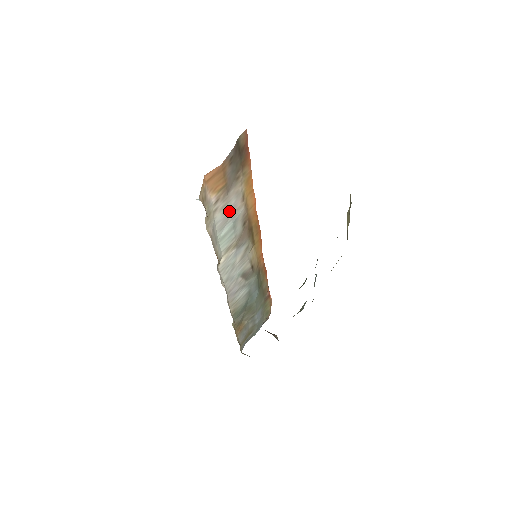
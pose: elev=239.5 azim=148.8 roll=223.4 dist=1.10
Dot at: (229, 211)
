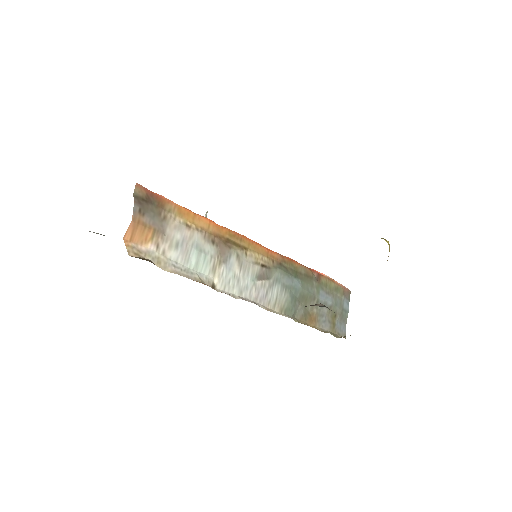
Dot at: (182, 244)
